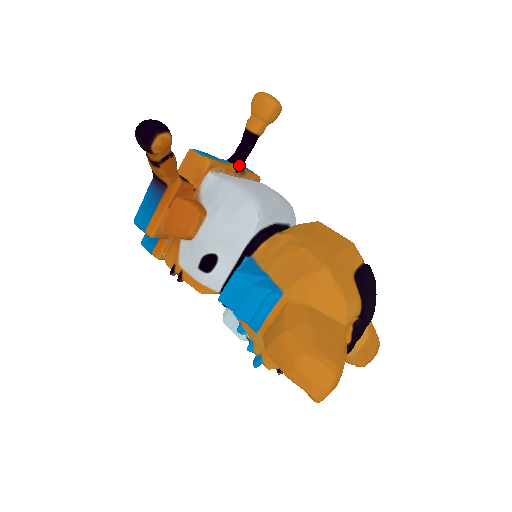
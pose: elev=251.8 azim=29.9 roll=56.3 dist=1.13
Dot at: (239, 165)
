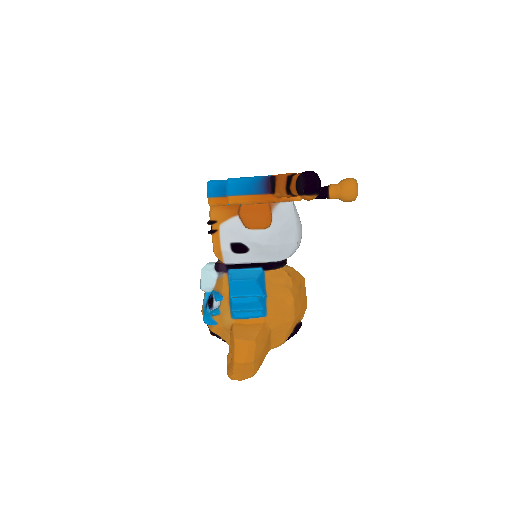
Dot at: occluded
